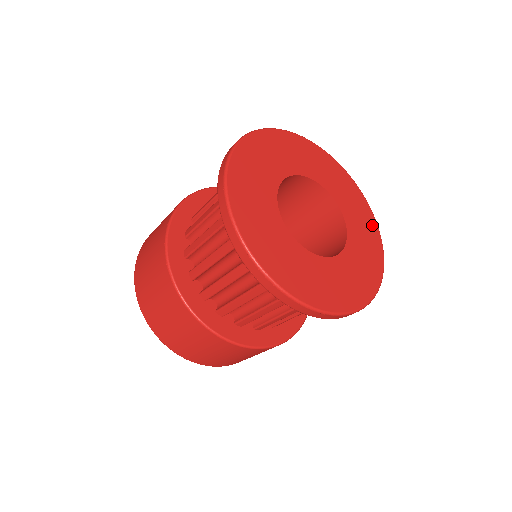
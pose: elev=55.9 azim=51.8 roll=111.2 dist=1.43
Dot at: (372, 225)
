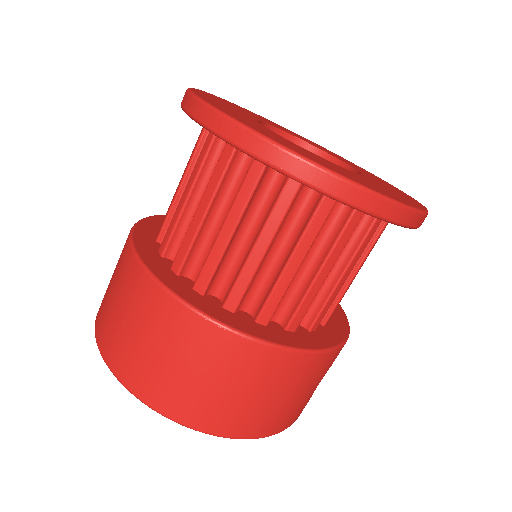
Dot at: (398, 190)
